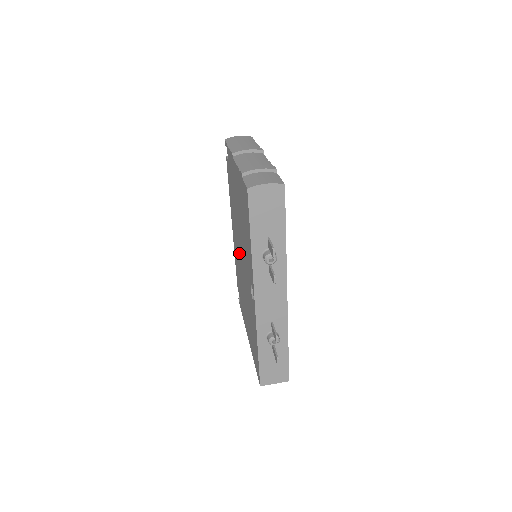
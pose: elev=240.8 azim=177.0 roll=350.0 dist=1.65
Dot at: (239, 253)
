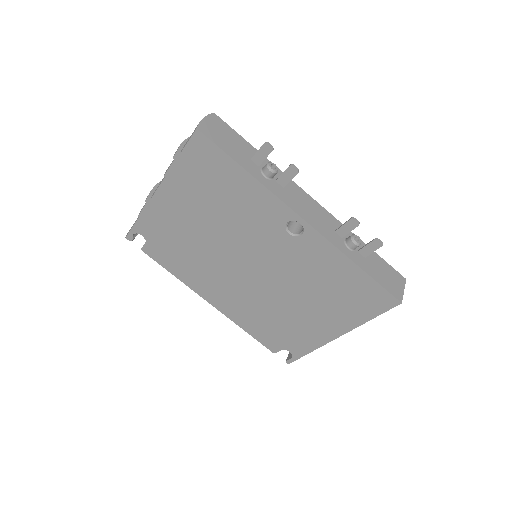
Dot at: (242, 280)
